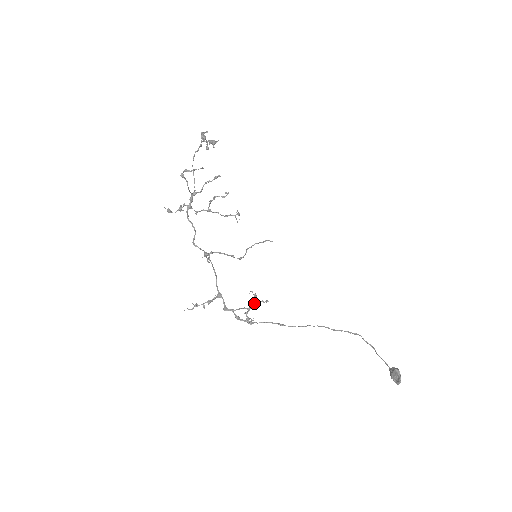
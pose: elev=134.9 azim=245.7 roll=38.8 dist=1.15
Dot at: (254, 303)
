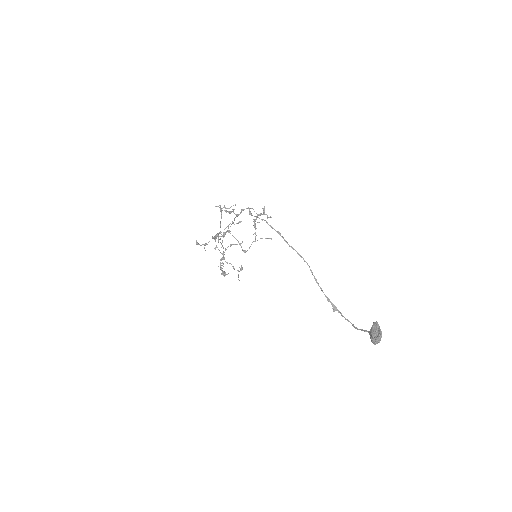
Dot at: (262, 214)
